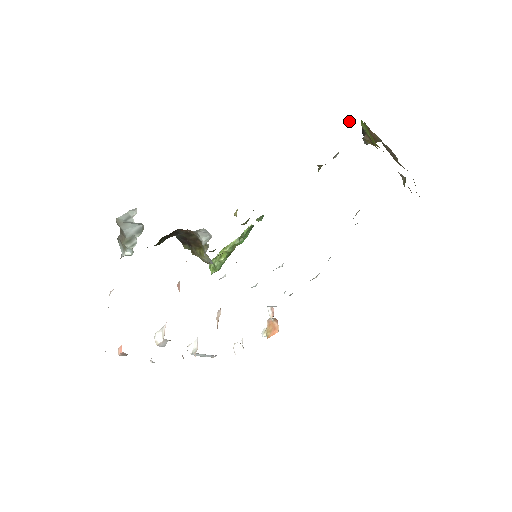
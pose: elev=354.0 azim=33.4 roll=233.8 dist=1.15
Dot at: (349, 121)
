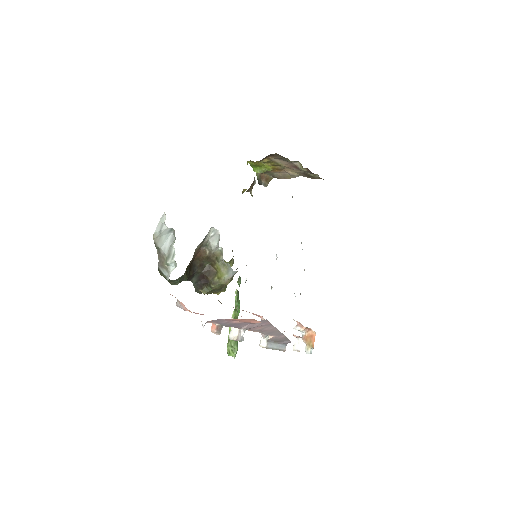
Dot at: occluded
